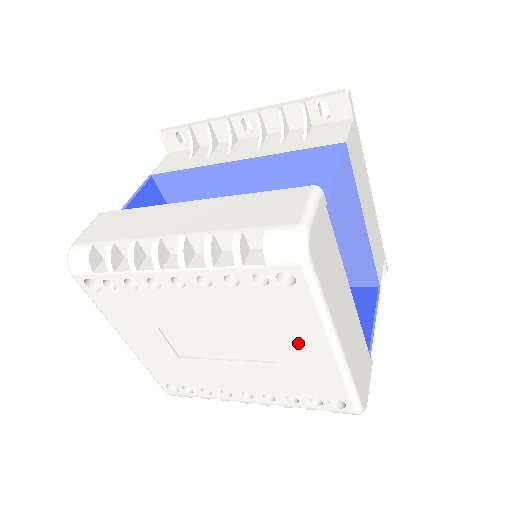
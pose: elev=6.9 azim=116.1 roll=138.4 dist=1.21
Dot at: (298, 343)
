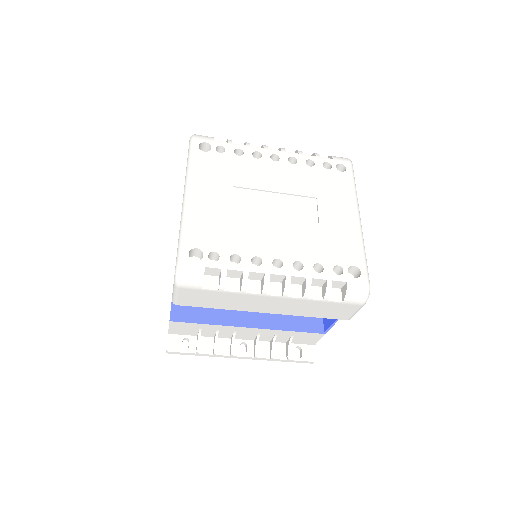
Dot at: (337, 210)
